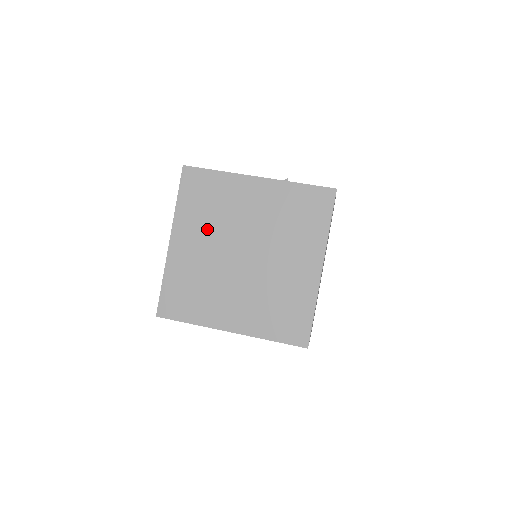
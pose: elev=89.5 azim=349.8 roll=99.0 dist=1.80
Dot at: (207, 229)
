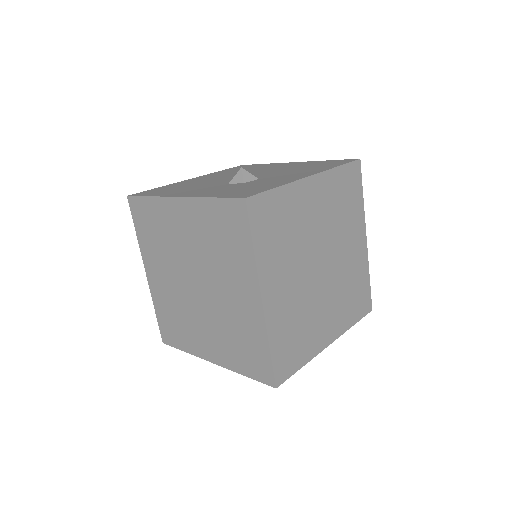
Dot at: (163, 260)
